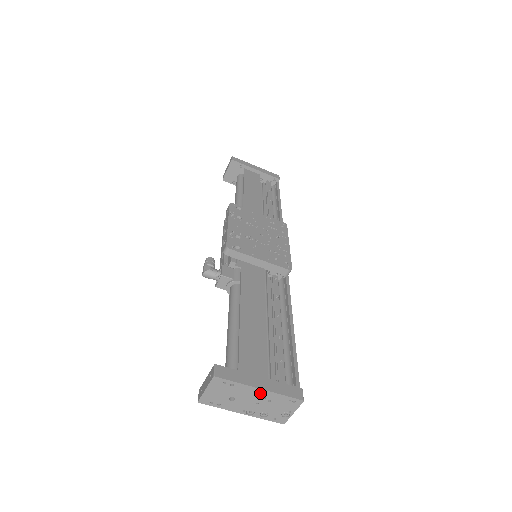
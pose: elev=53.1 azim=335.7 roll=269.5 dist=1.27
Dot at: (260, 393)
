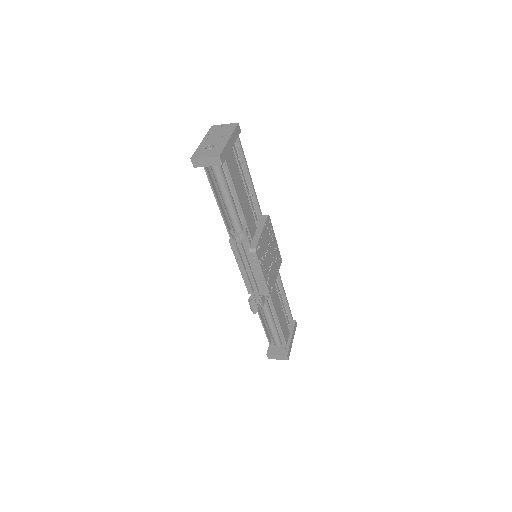
Dot at: occluded
